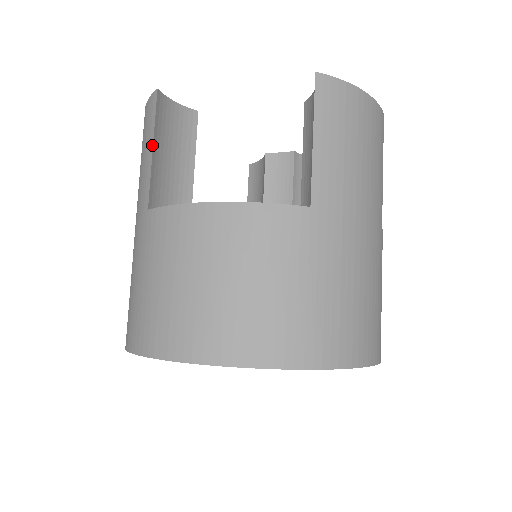
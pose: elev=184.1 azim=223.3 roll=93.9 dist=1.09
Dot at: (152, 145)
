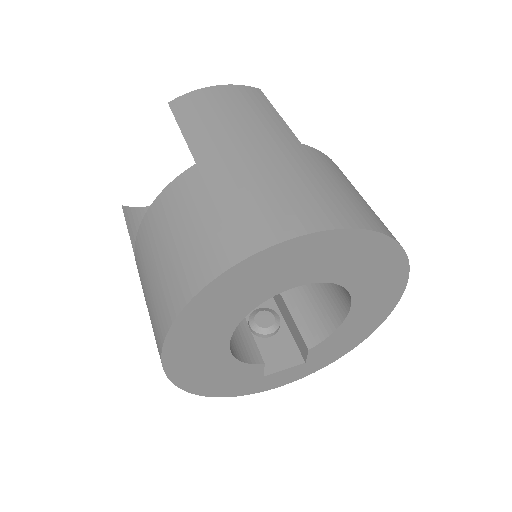
Dot at: (129, 235)
